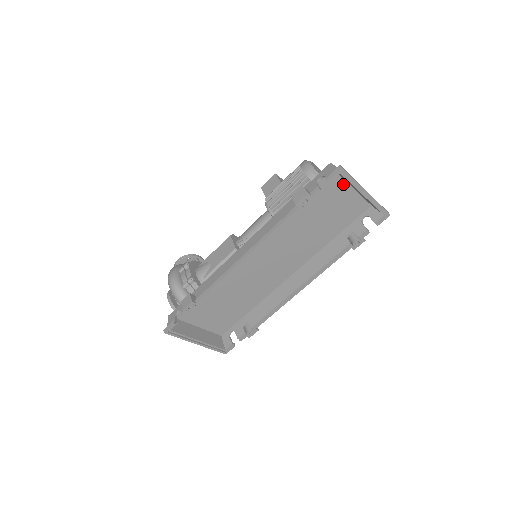
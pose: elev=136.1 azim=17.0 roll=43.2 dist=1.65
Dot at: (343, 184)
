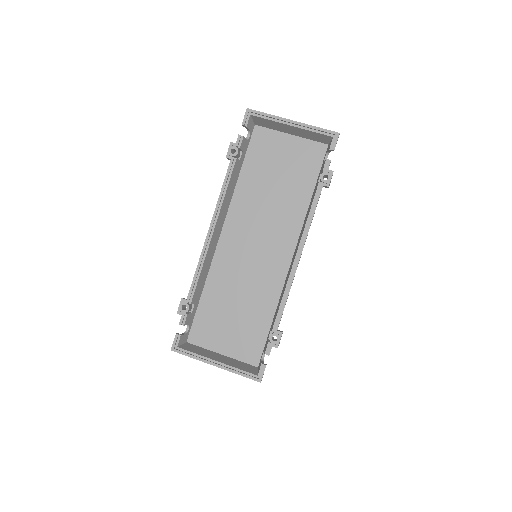
Dot at: (279, 135)
